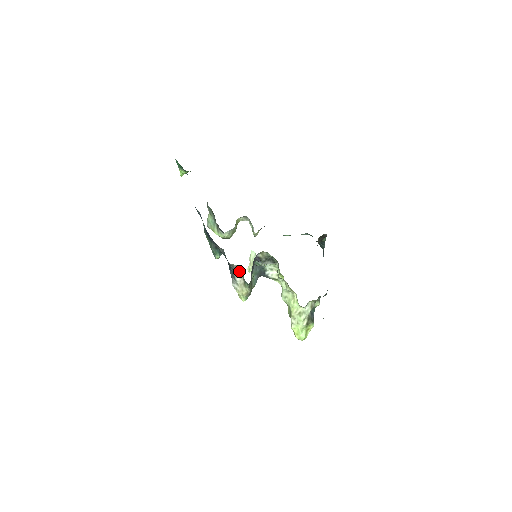
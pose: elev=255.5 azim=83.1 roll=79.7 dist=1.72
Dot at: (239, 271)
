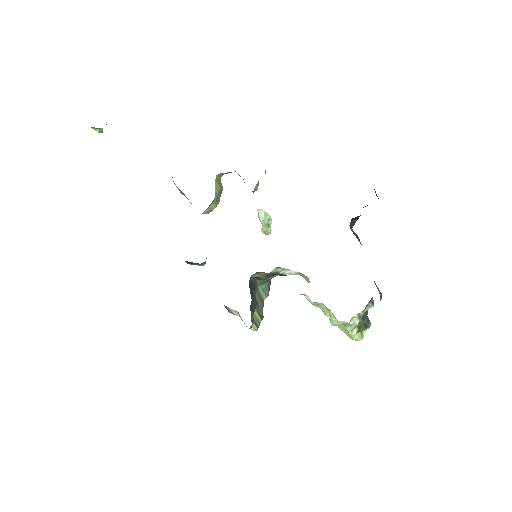
Dot at: occluded
